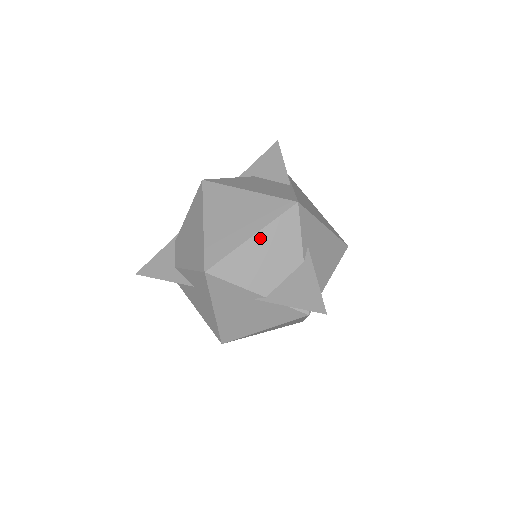
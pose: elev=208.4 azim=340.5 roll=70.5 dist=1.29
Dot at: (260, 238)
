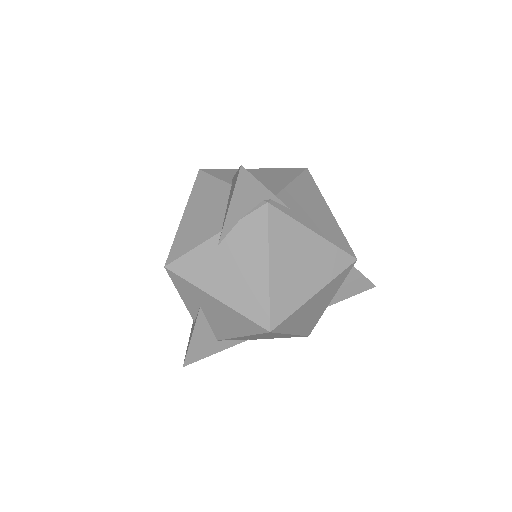
Dot at: (189, 210)
